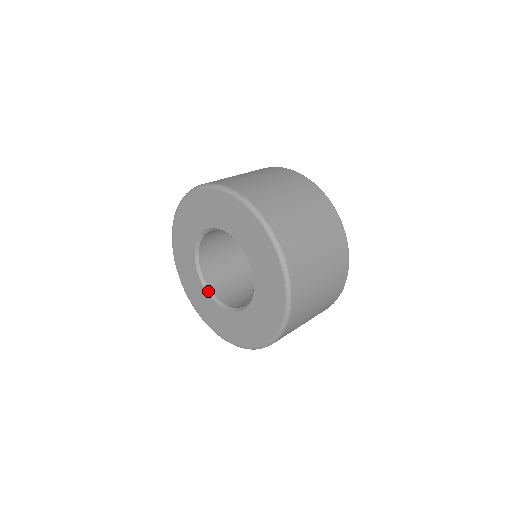
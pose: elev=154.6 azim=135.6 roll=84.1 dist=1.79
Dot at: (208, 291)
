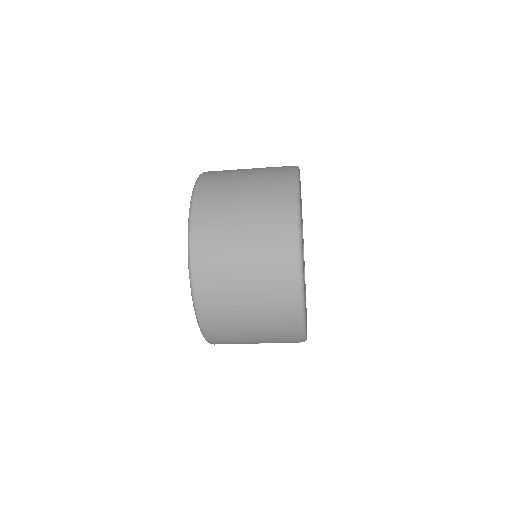
Dot at: occluded
